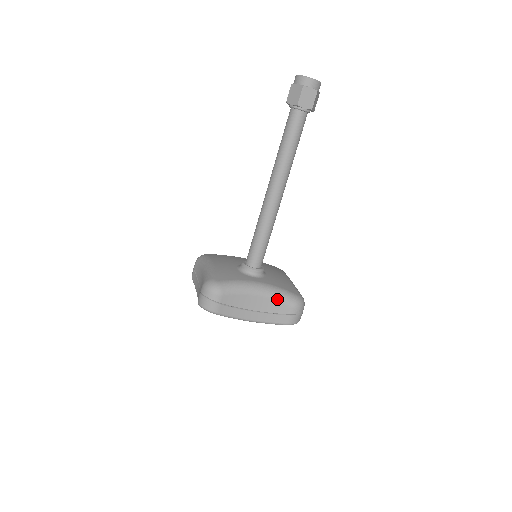
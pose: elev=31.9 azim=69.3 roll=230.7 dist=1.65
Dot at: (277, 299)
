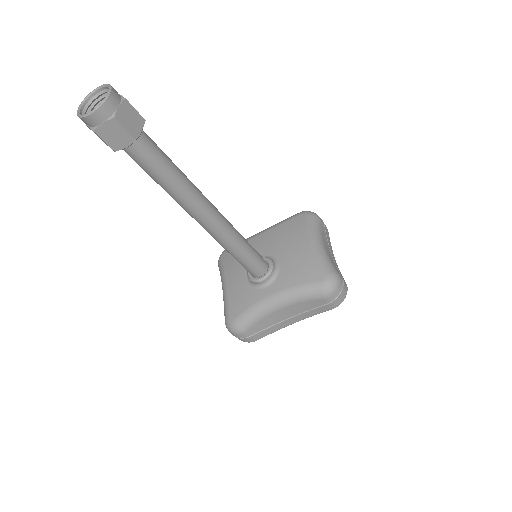
Dot at: (301, 301)
